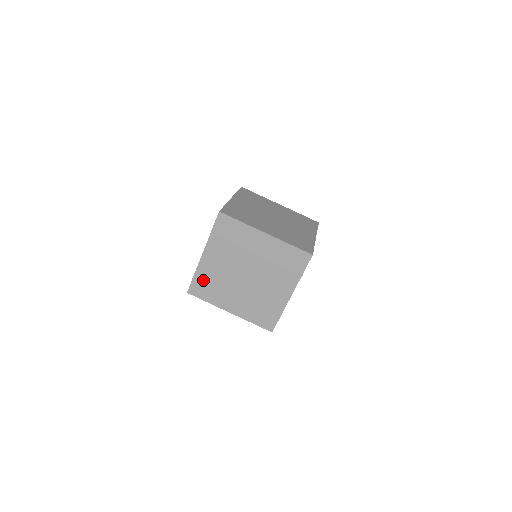
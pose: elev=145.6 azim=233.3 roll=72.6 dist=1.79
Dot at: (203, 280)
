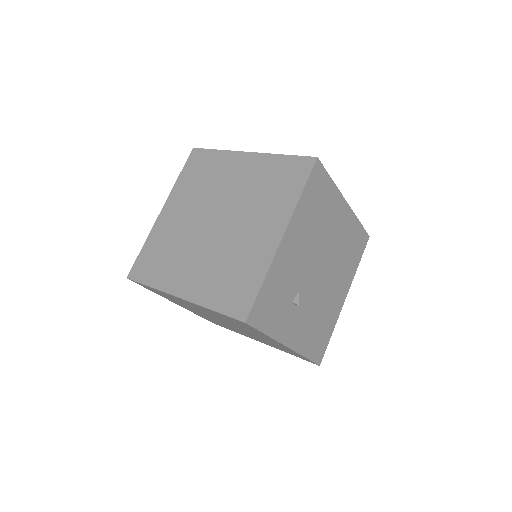
Dot at: occluded
